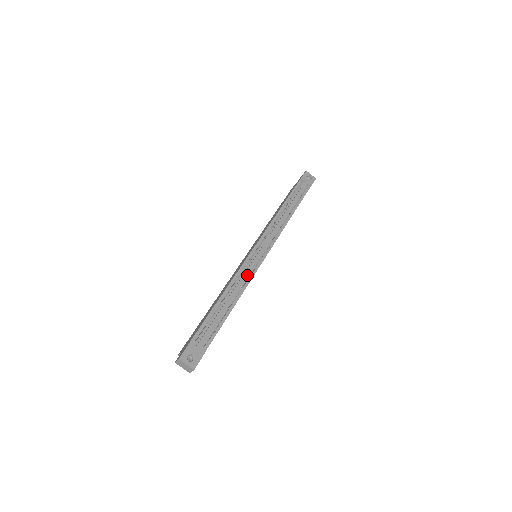
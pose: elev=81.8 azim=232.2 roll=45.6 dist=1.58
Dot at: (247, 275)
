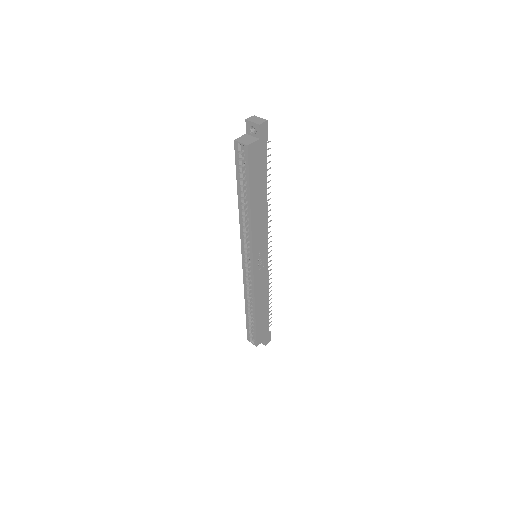
Dot at: occluded
